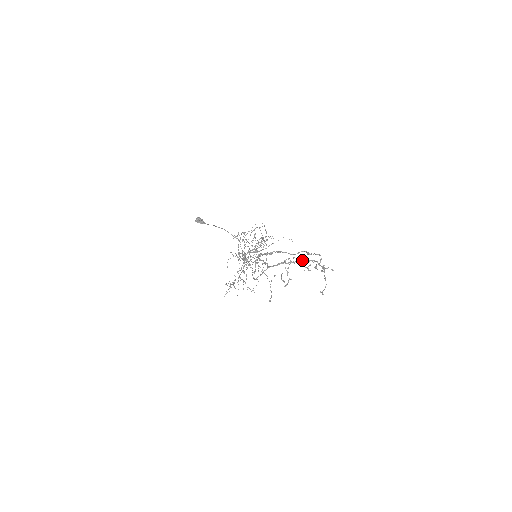
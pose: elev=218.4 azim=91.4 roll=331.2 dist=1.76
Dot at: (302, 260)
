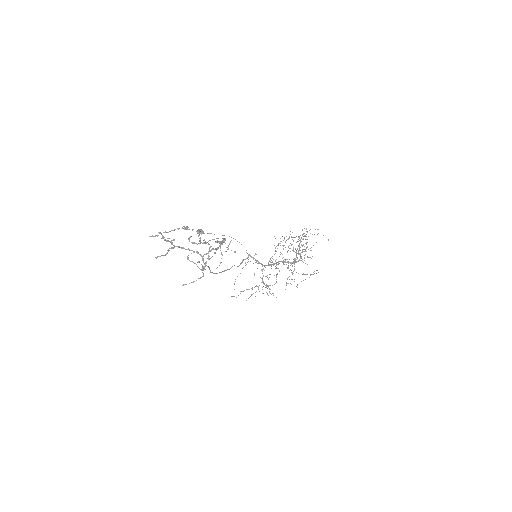
Dot at: (223, 242)
